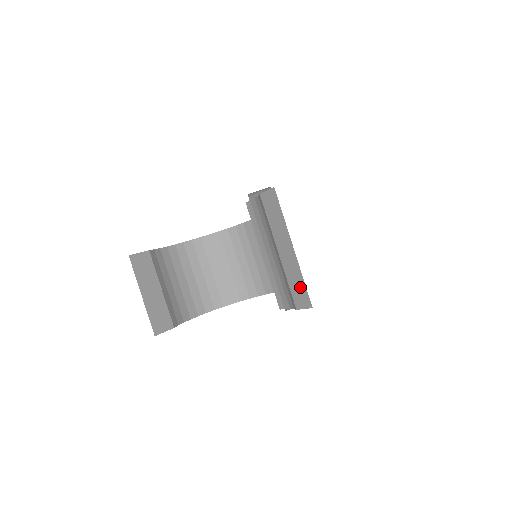
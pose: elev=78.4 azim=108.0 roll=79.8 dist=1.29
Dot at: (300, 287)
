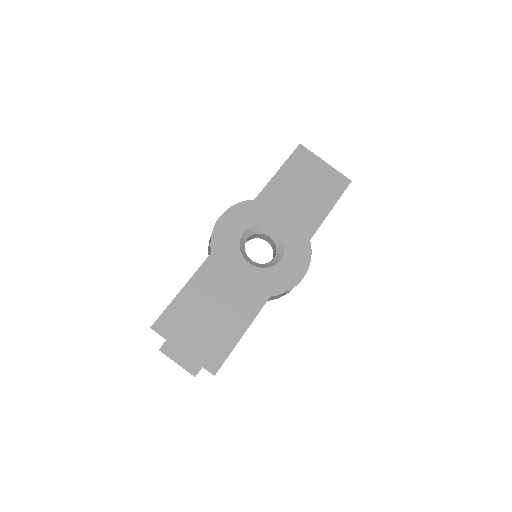
Dot at: (205, 364)
